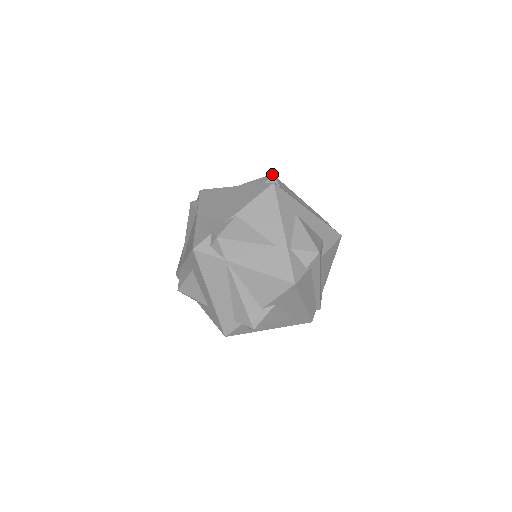
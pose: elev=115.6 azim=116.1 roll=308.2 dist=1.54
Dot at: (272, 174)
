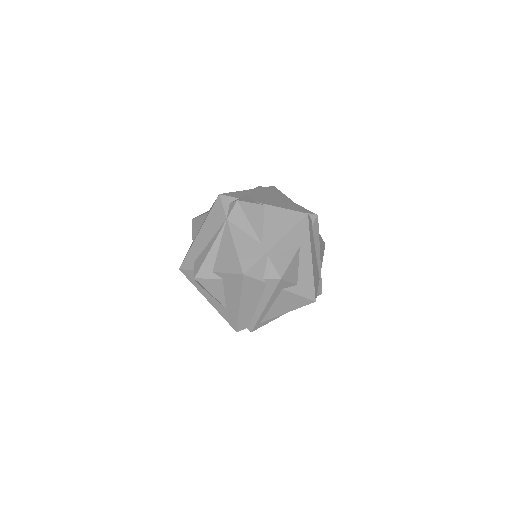
Dot at: occluded
